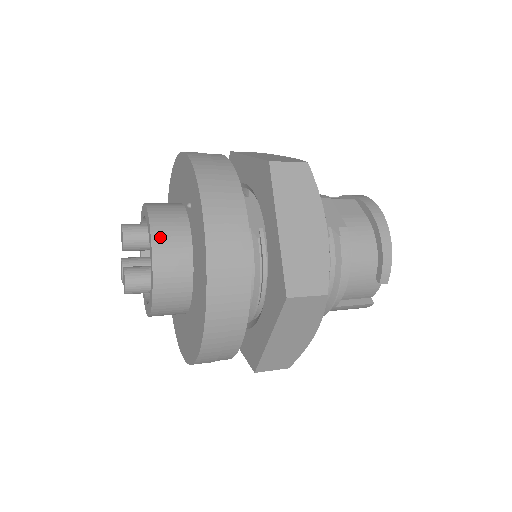
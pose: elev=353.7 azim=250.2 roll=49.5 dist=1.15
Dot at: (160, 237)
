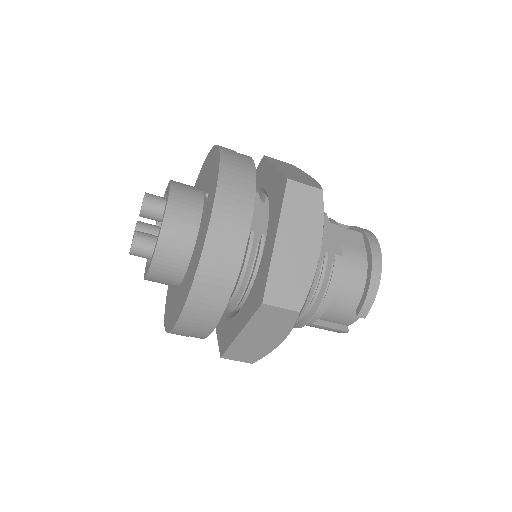
Dot at: (173, 215)
